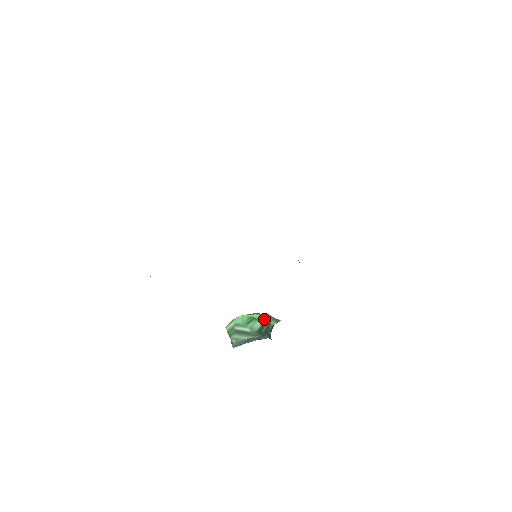
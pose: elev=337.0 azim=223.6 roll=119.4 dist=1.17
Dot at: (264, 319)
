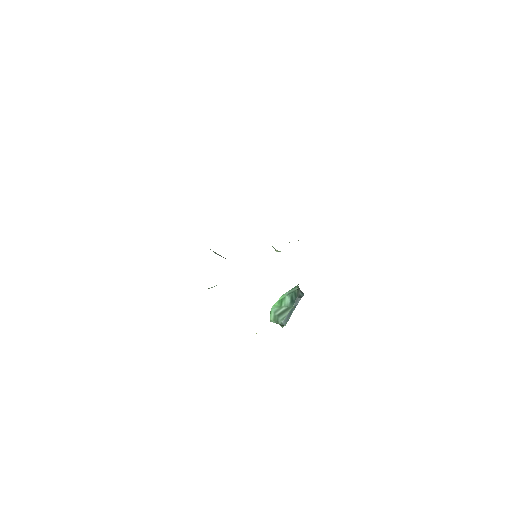
Dot at: (288, 293)
